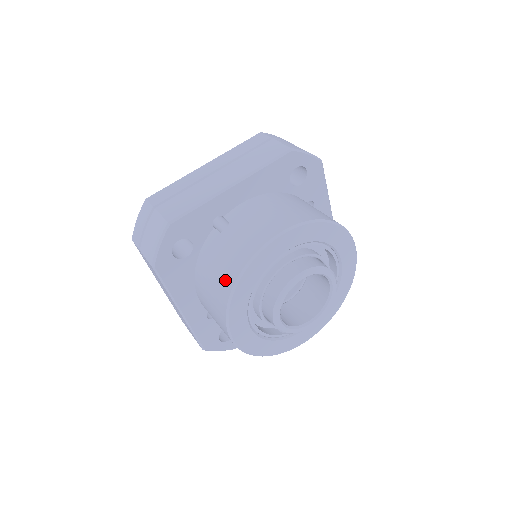
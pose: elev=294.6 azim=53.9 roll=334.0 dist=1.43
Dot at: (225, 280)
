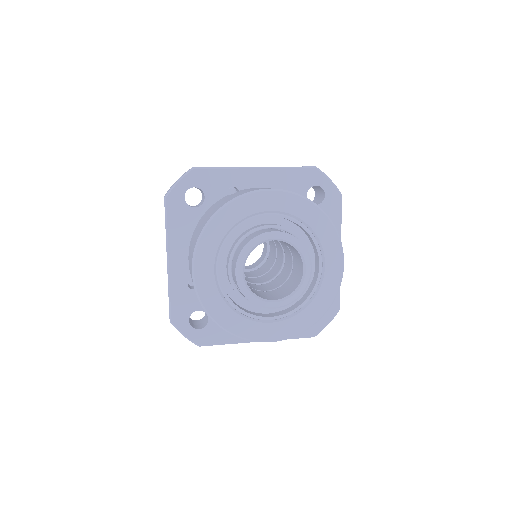
Dot at: (212, 213)
